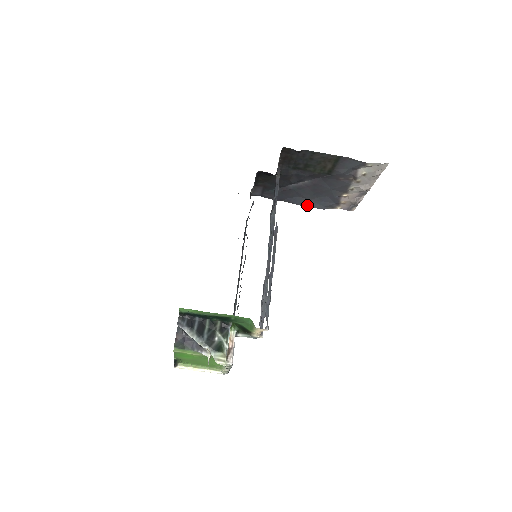
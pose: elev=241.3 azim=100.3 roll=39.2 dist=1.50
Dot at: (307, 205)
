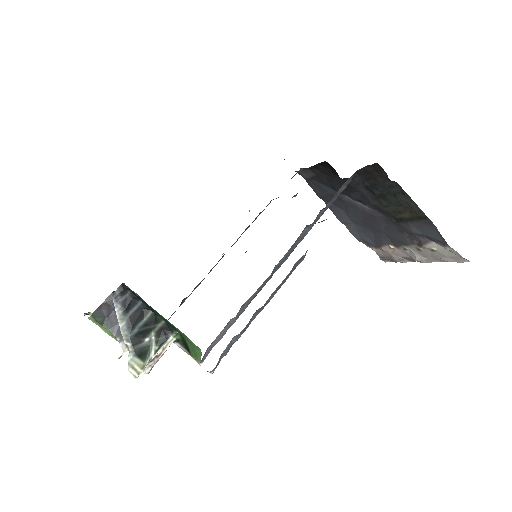
Dot at: (345, 224)
